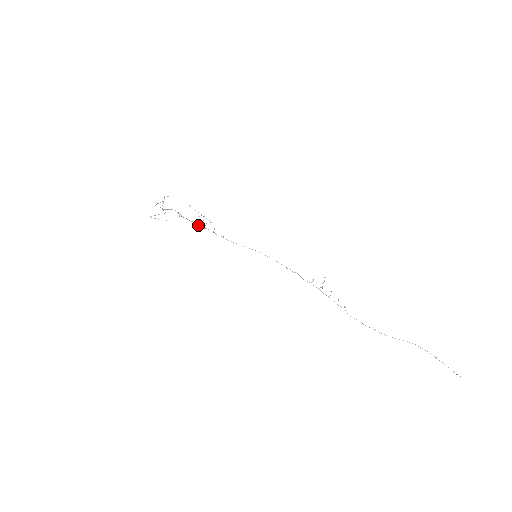
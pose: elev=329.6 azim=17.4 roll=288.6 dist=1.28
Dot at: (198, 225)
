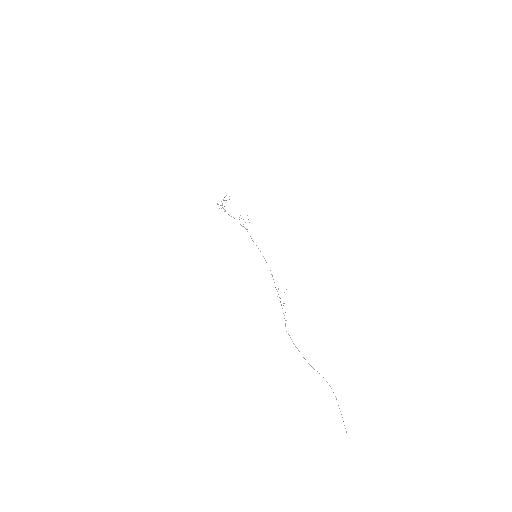
Dot at: occluded
